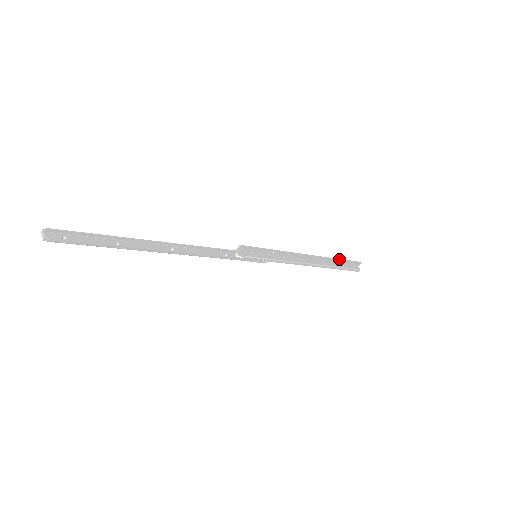
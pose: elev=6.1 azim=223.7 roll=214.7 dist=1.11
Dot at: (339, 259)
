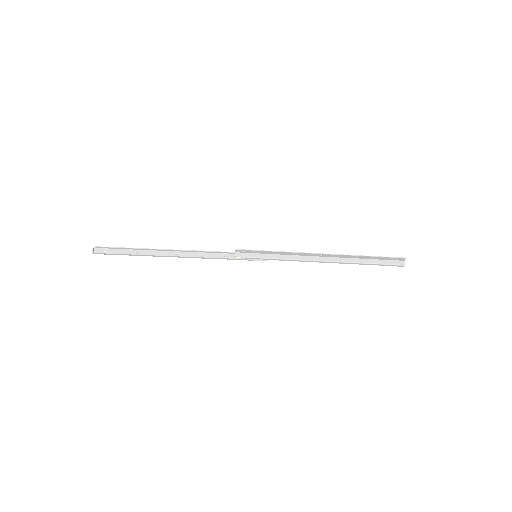
Dot at: (366, 256)
